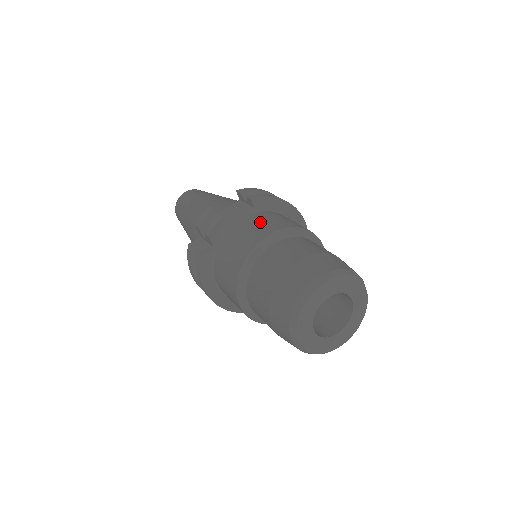
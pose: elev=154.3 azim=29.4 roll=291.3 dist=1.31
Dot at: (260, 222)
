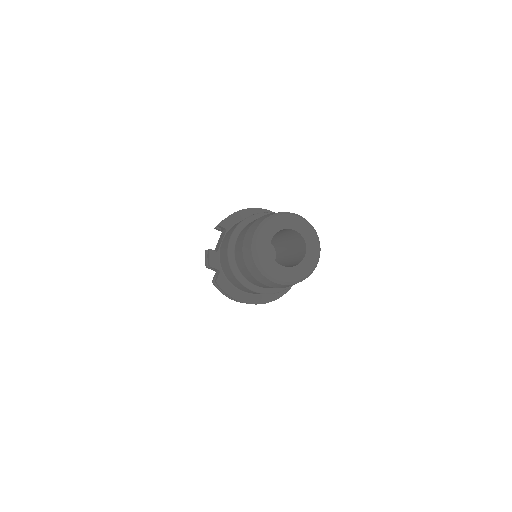
Dot at: (228, 233)
